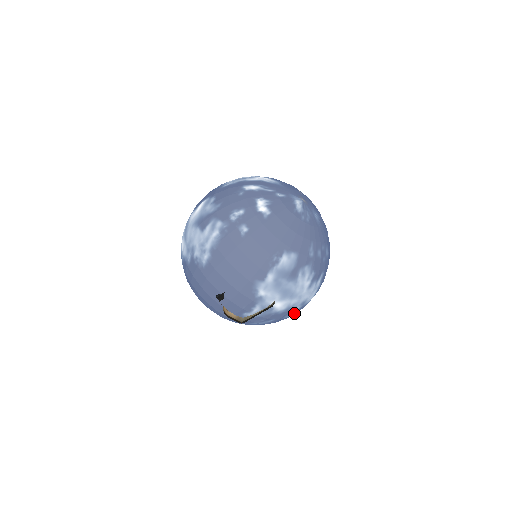
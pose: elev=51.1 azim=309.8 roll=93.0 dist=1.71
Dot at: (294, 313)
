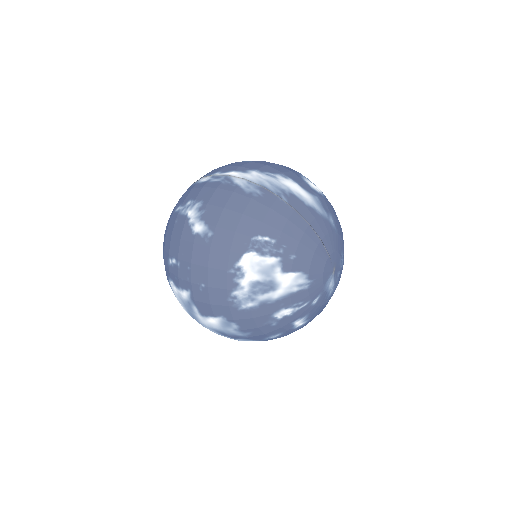
Dot at: occluded
